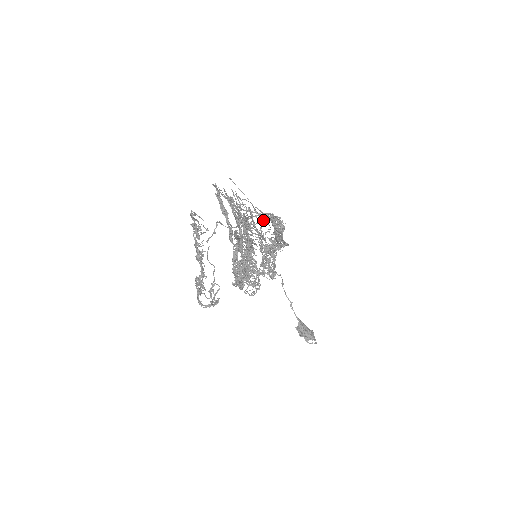
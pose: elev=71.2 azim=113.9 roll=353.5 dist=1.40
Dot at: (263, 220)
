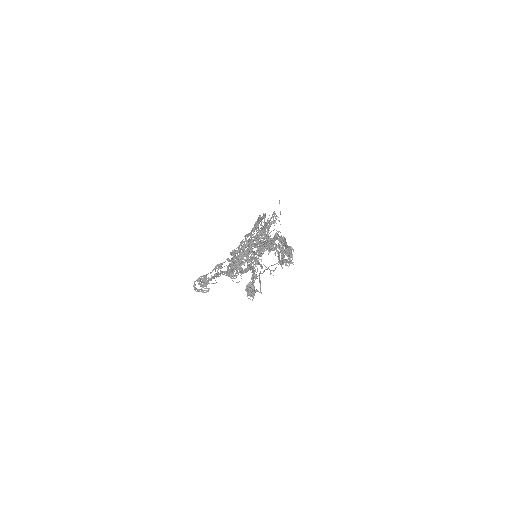
Dot at: (280, 261)
